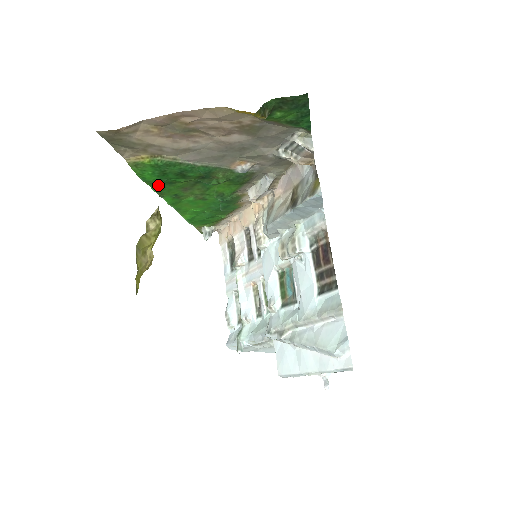
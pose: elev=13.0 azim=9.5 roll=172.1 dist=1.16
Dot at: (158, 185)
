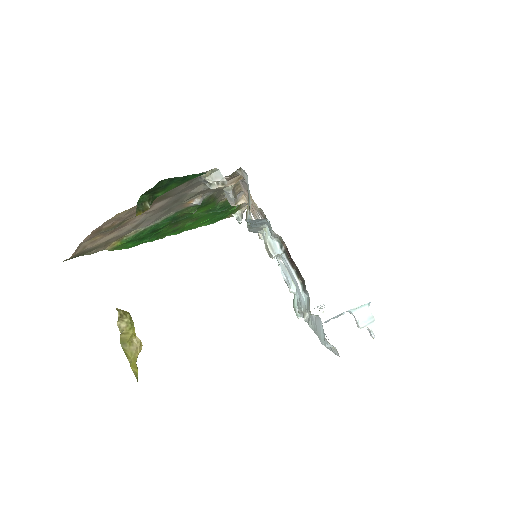
Dot at: (150, 239)
